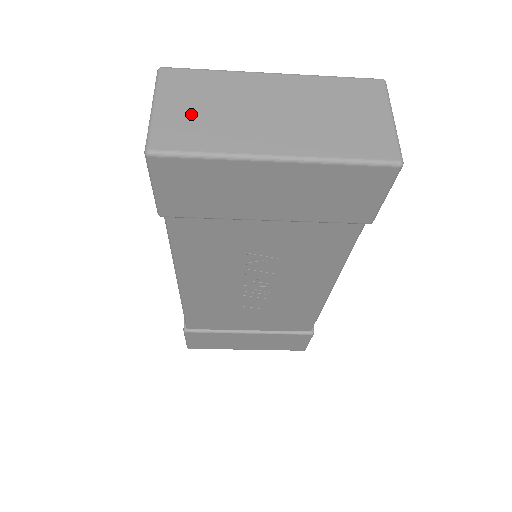
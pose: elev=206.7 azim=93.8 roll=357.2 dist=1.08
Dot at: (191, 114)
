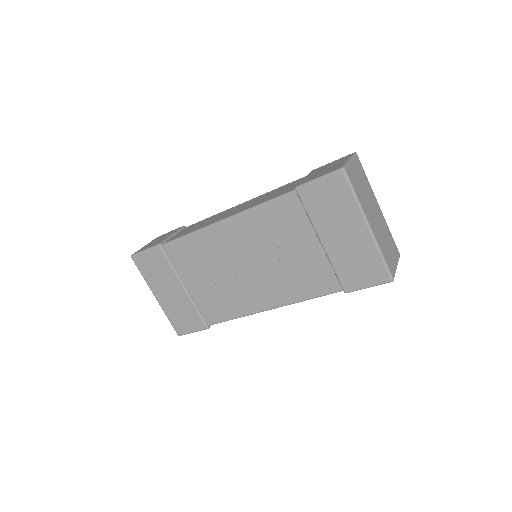
Dot at: (358, 179)
